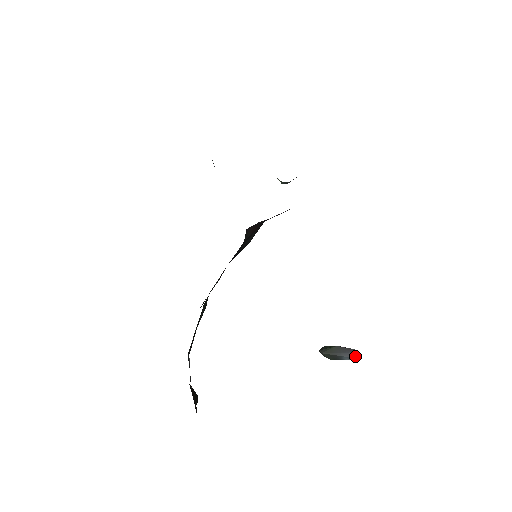
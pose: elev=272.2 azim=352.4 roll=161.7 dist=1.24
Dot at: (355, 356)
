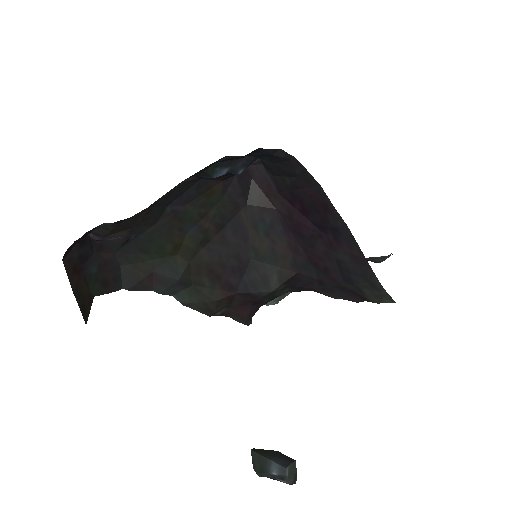
Dot at: (288, 467)
